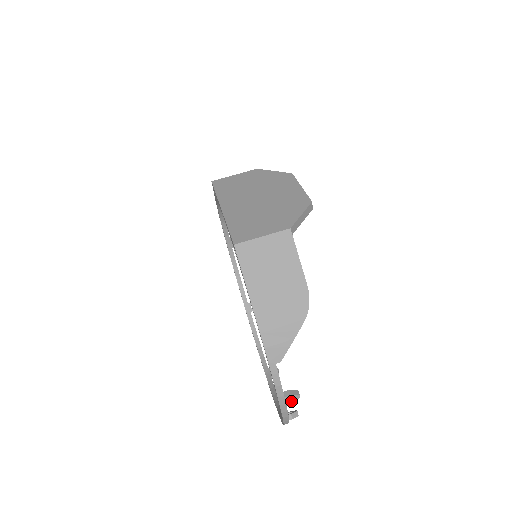
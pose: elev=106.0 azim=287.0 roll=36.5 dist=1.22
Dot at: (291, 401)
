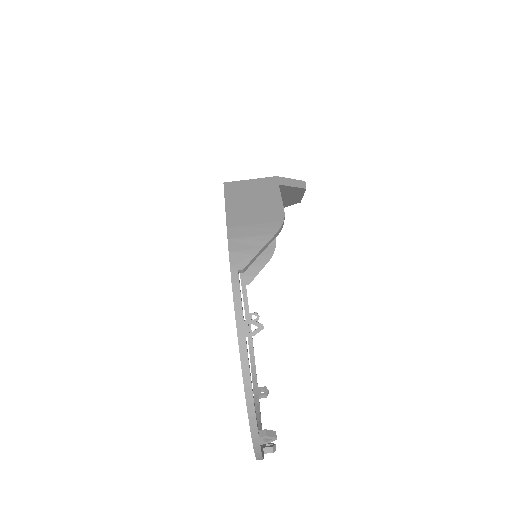
Dot at: (252, 332)
